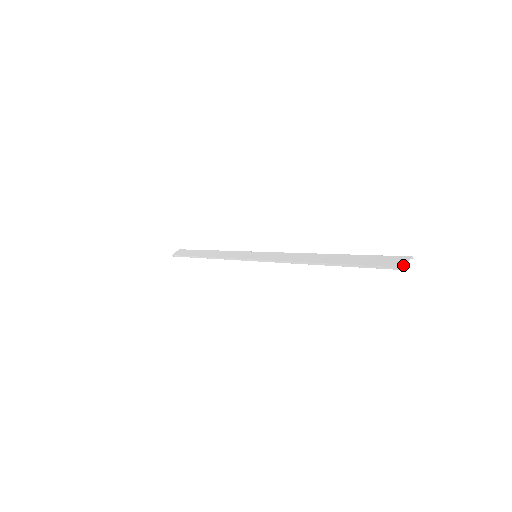
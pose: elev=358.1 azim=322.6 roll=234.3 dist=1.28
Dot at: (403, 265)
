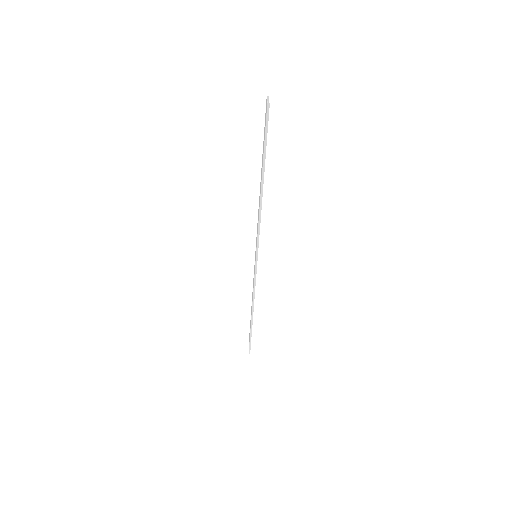
Dot at: (266, 103)
